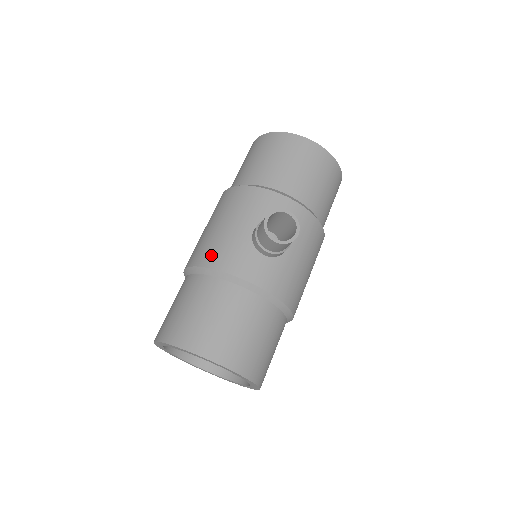
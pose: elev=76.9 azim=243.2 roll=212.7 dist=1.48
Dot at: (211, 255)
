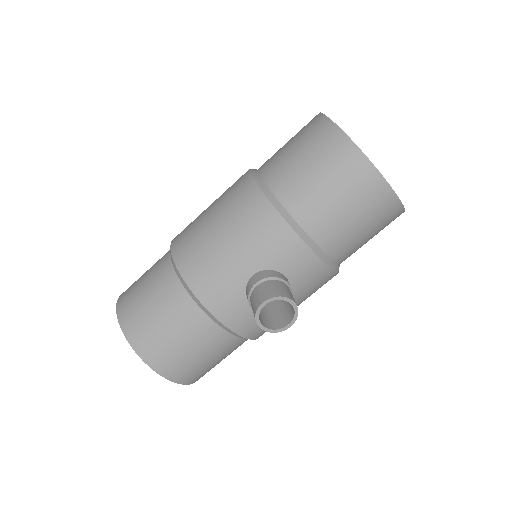
Dot at: (198, 274)
